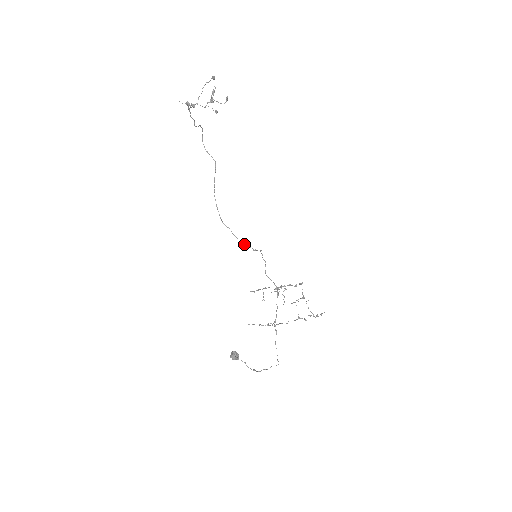
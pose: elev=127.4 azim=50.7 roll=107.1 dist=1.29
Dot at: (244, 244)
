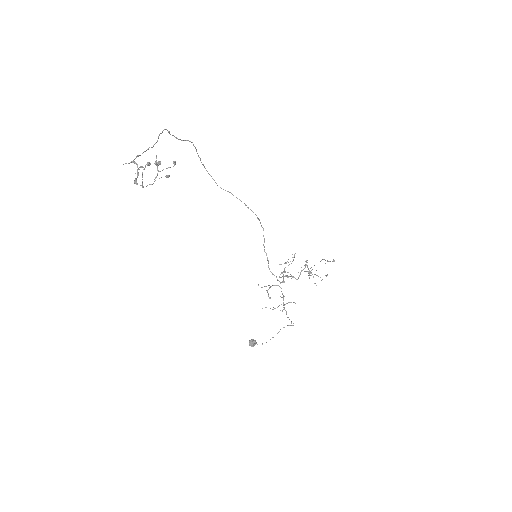
Dot at: (248, 208)
